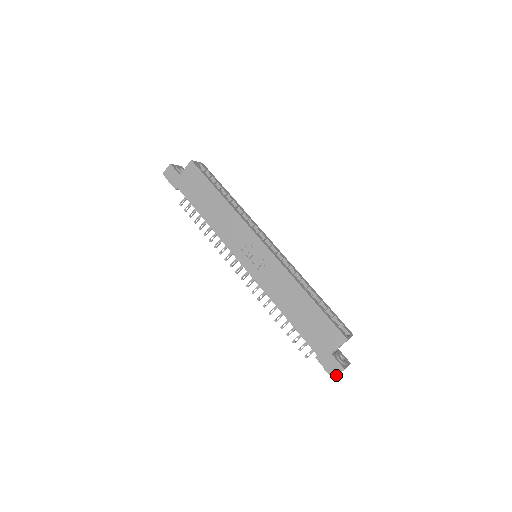
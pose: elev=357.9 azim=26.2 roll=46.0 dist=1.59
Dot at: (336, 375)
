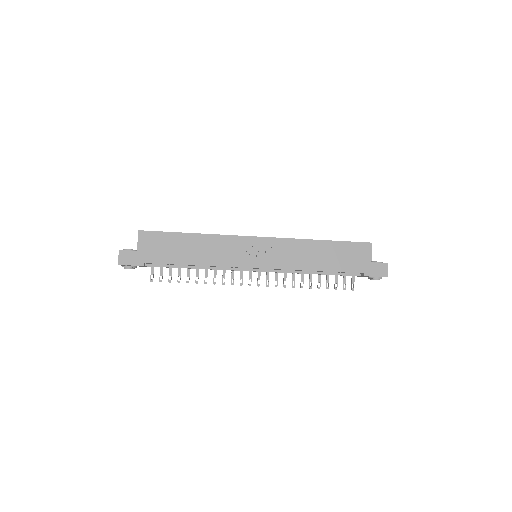
Dot at: (387, 273)
